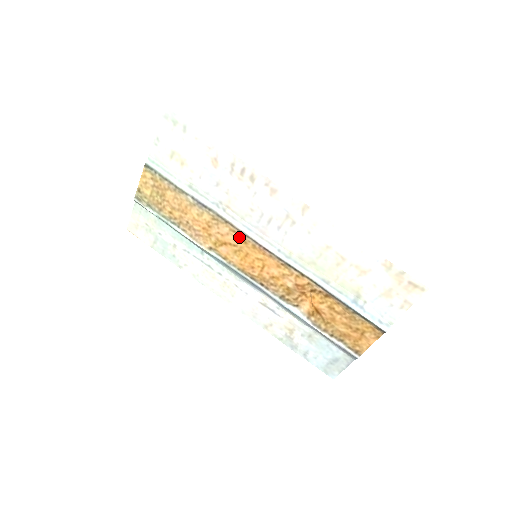
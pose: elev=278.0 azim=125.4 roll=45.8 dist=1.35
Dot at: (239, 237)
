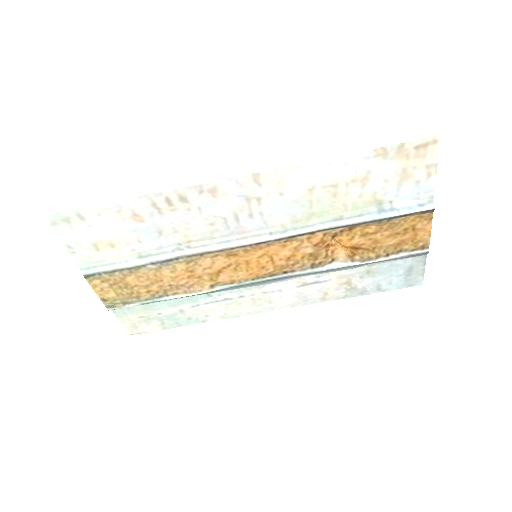
Dot at: (225, 256)
